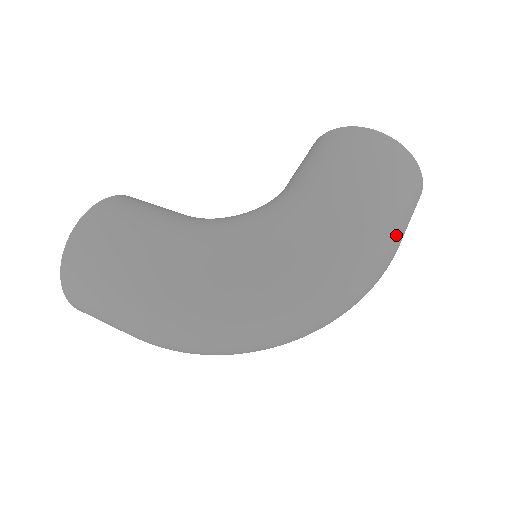
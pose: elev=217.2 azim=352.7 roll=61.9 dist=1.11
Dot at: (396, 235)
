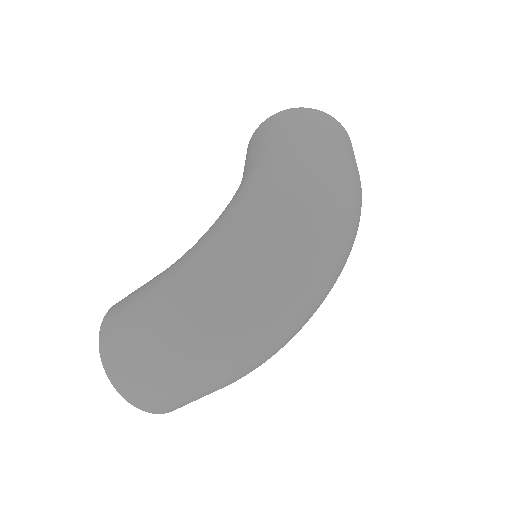
Dot at: (338, 150)
